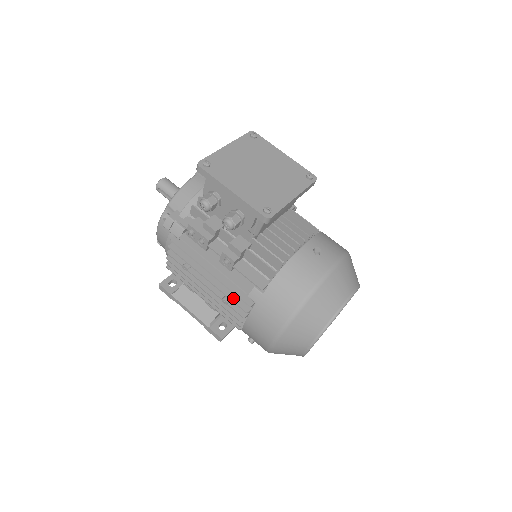
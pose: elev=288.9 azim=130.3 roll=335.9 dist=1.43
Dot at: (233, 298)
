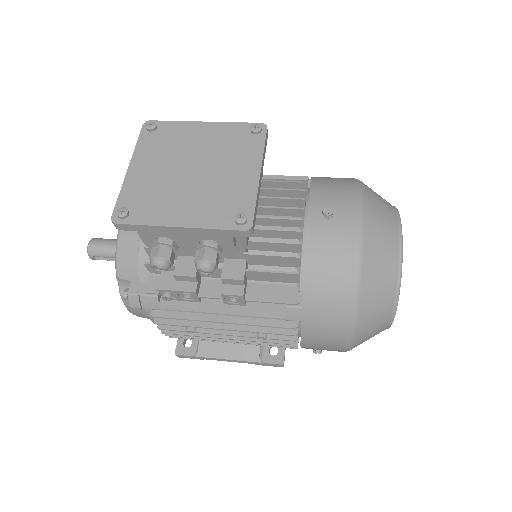
Dot at: (269, 330)
